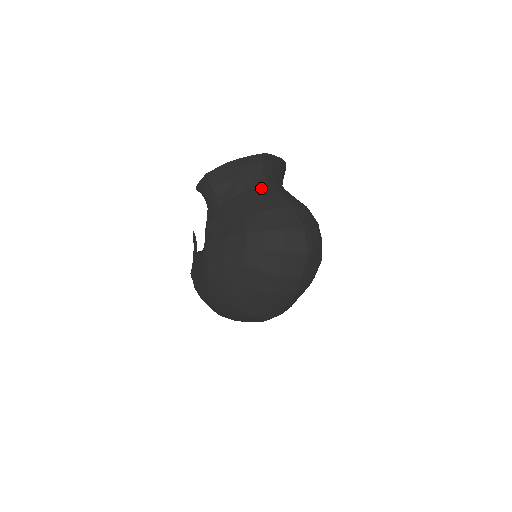
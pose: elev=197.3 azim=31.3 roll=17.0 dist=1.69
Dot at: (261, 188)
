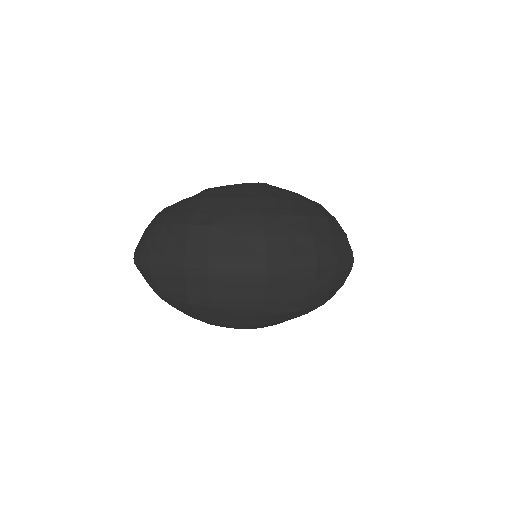
Dot at: occluded
